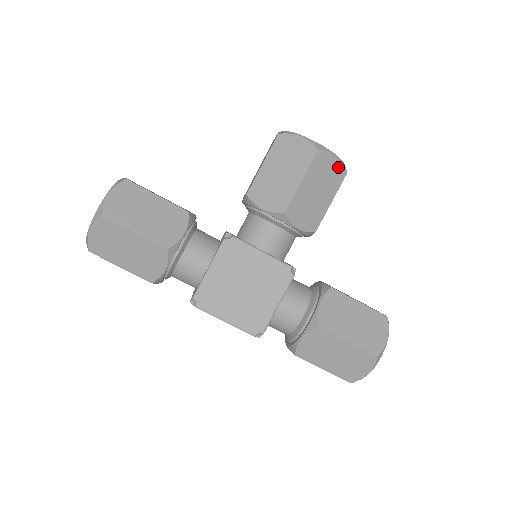
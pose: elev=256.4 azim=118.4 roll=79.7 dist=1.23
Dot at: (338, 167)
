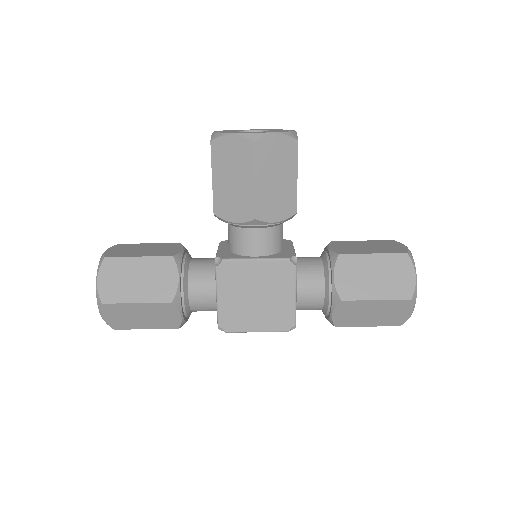
Dot at: (285, 142)
